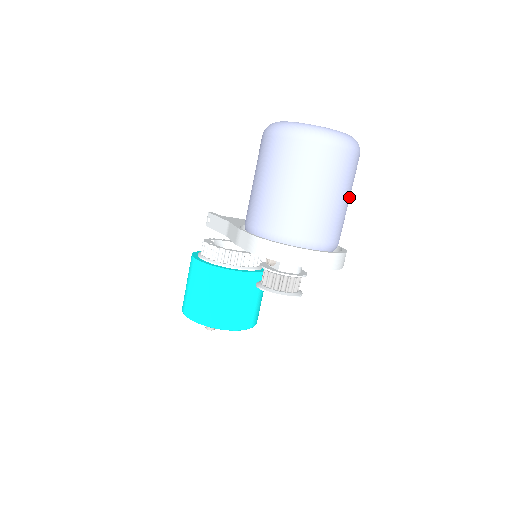
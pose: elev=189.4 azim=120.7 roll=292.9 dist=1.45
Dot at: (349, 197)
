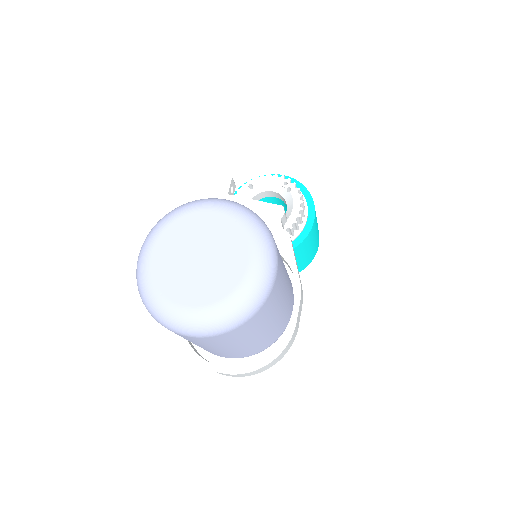
Dot at: (255, 337)
